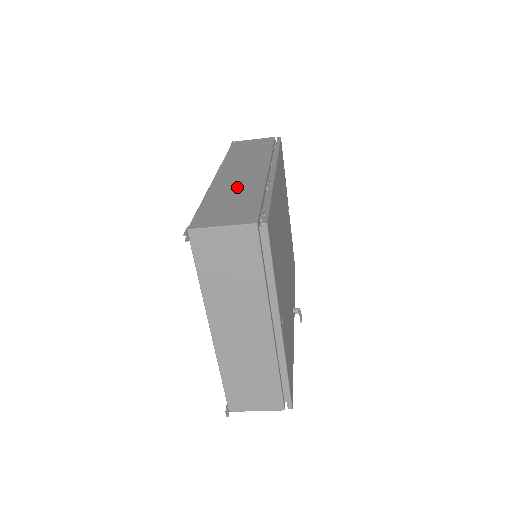
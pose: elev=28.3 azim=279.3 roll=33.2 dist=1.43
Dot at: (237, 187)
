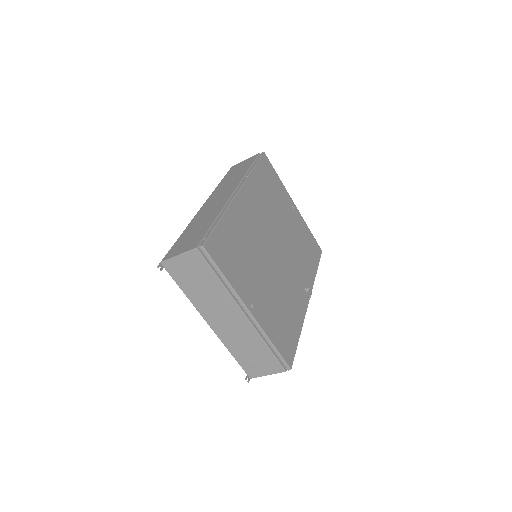
Dot at: (205, 216)
